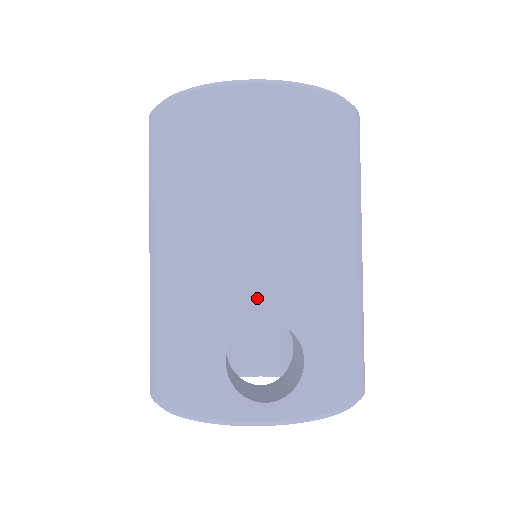
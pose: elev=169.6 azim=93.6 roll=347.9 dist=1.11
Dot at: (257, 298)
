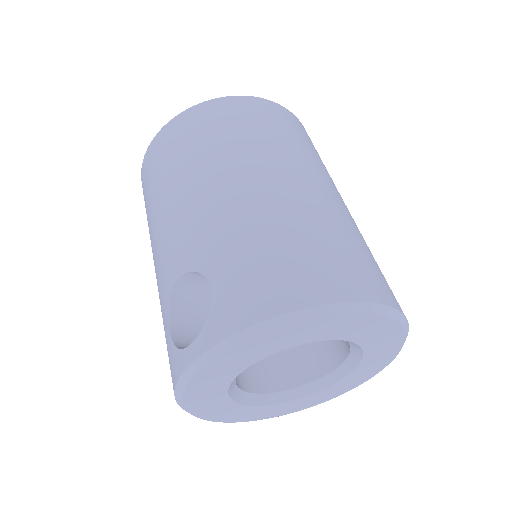
Dot at: (172, 265)
